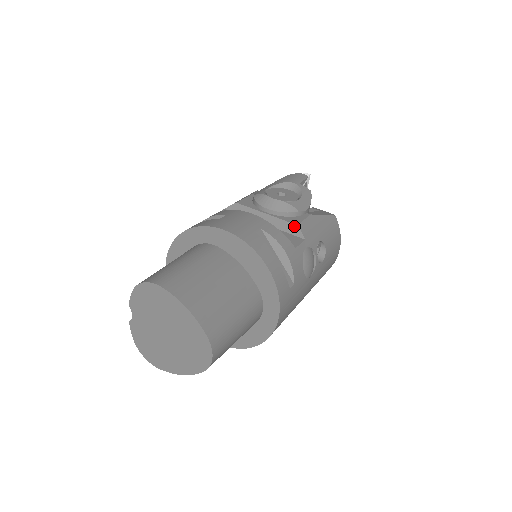
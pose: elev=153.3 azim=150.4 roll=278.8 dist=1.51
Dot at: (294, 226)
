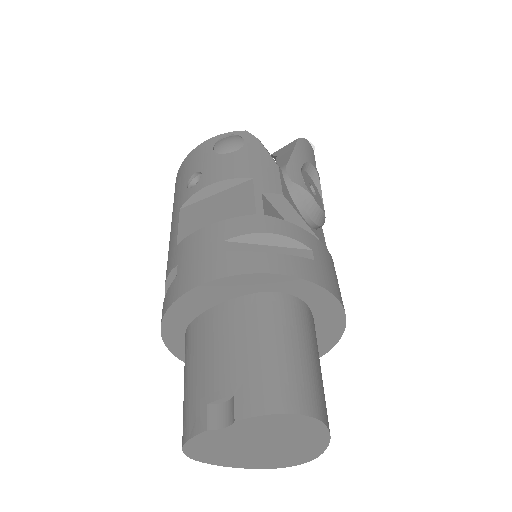
Dot at: occluded
